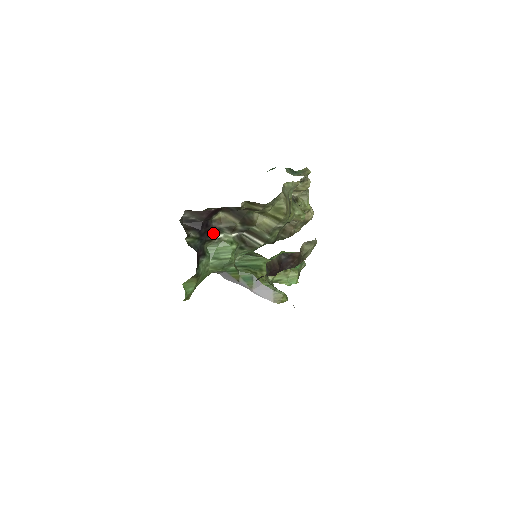
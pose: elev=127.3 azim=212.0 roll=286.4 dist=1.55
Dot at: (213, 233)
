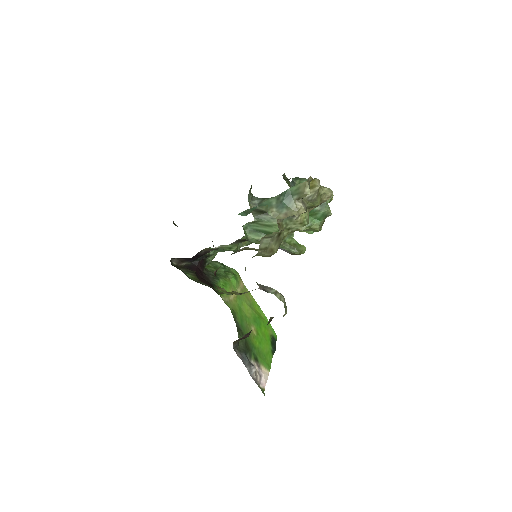
Dot at: (207, 252)
